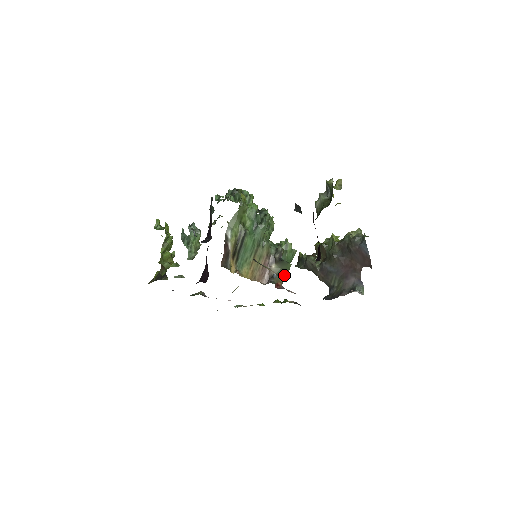
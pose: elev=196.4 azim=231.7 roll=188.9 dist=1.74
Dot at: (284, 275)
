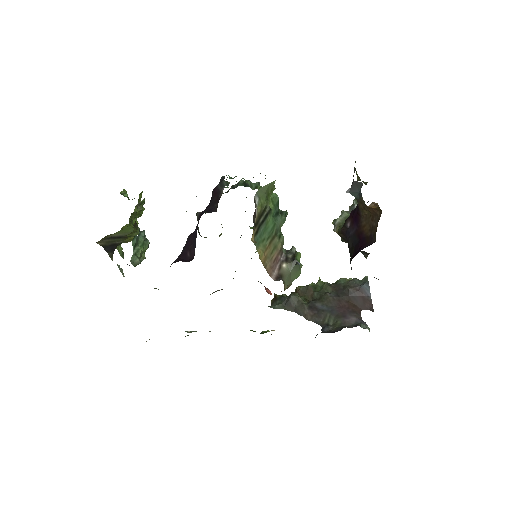
Dot at: (288, 284)
